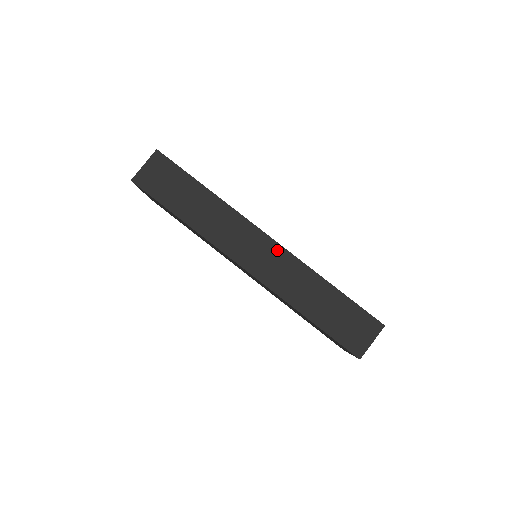
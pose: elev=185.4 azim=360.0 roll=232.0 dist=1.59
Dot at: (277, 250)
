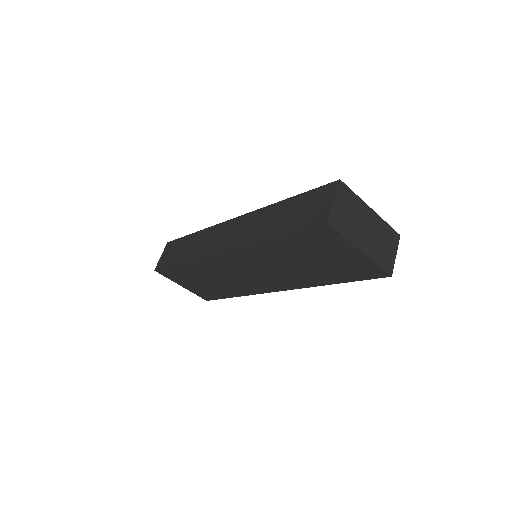
Dot at: (240, 220)
